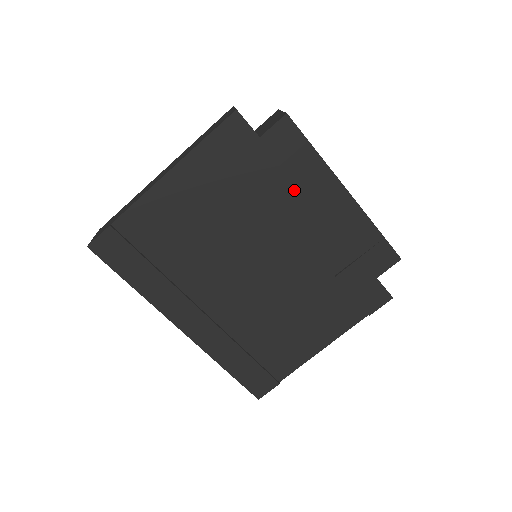
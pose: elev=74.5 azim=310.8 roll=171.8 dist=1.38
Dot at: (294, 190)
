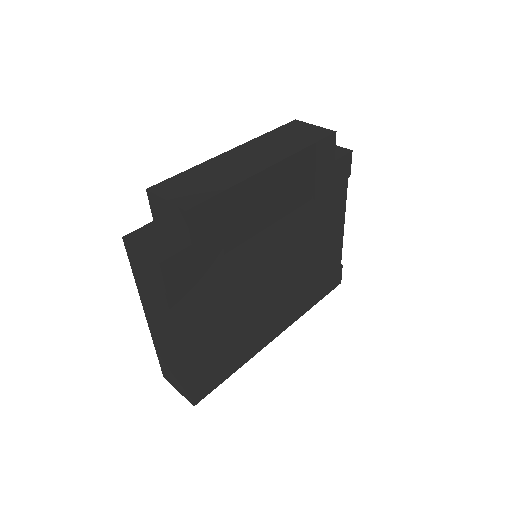
Dot at: (243, 220)
